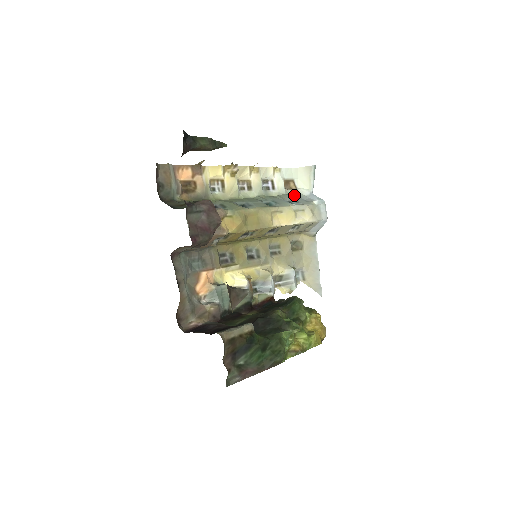
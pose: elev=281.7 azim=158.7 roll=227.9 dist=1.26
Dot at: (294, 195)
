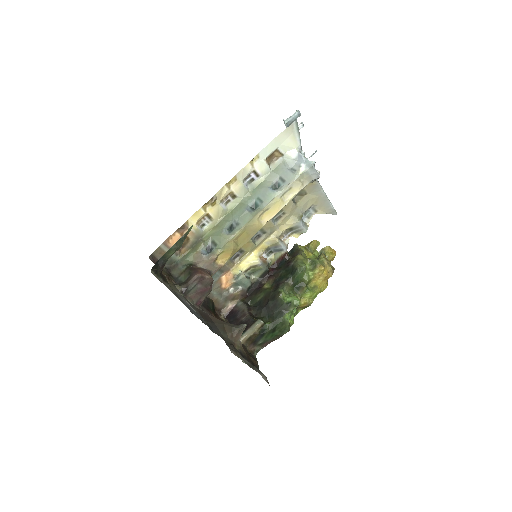
Dot at: (281, 166)
